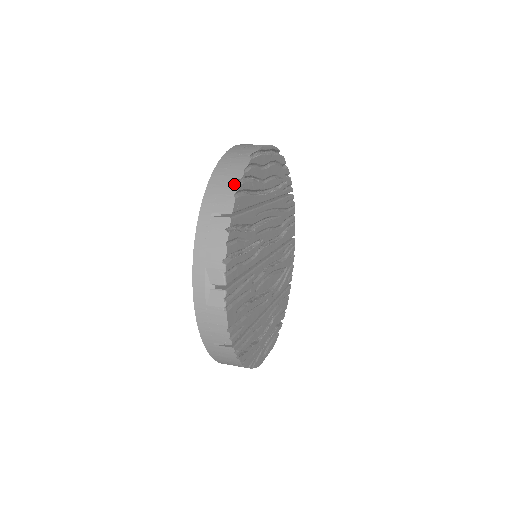
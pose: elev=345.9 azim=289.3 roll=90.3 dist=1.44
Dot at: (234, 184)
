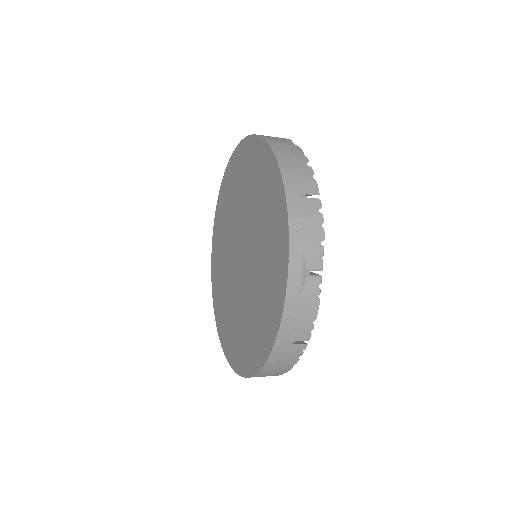
Dot at: (306, 167)
